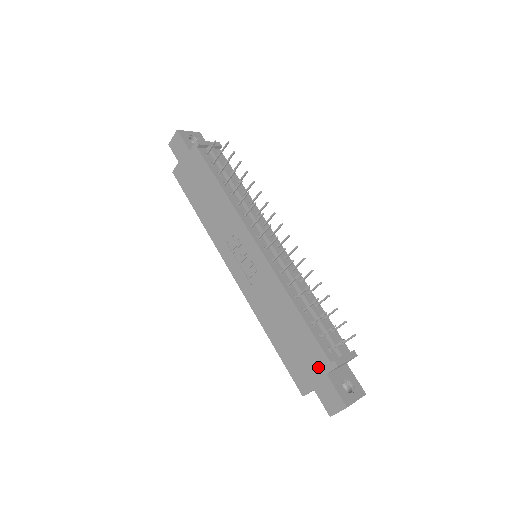
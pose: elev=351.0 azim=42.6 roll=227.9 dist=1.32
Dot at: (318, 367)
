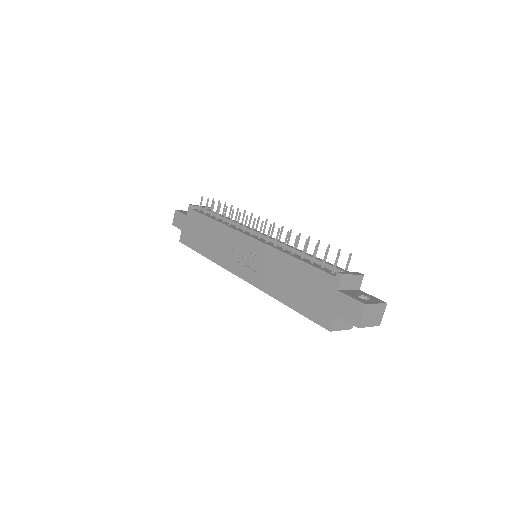
Dot at: (329, 291)
